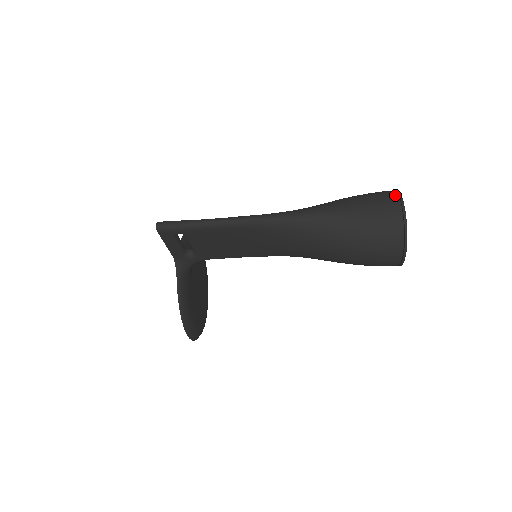
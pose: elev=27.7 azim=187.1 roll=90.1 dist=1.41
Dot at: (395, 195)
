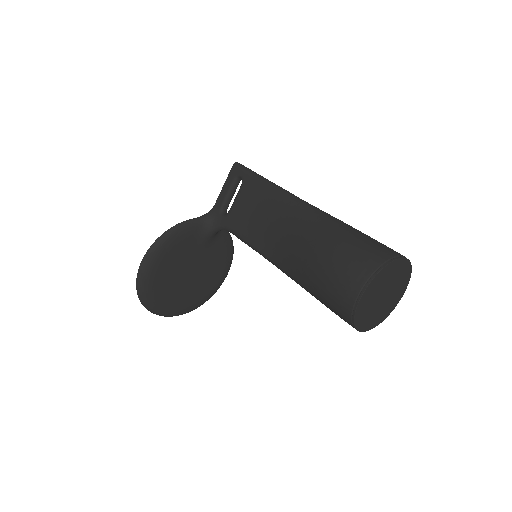
Dot at: occluded
